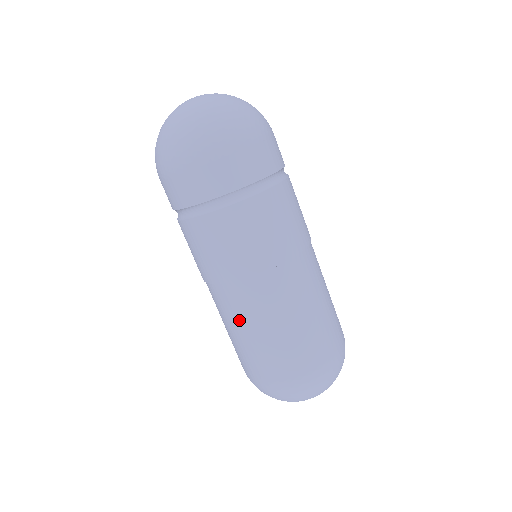
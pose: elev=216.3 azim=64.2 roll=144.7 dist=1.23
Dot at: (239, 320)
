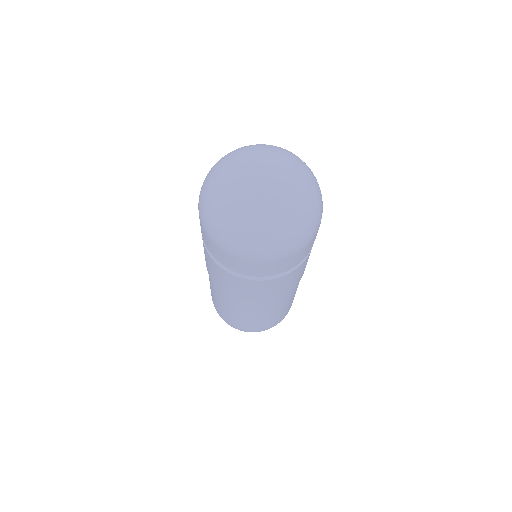
Dot at: (238, 311)
